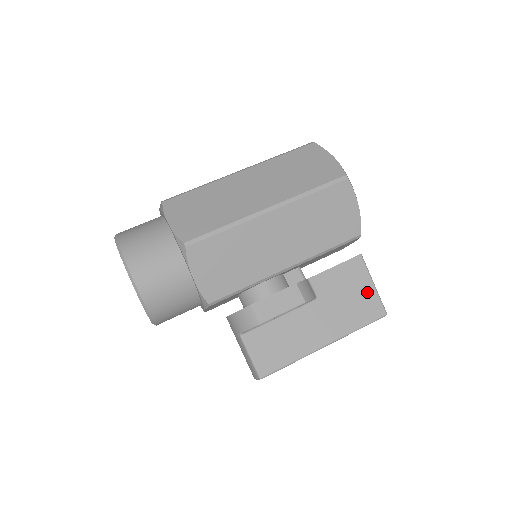
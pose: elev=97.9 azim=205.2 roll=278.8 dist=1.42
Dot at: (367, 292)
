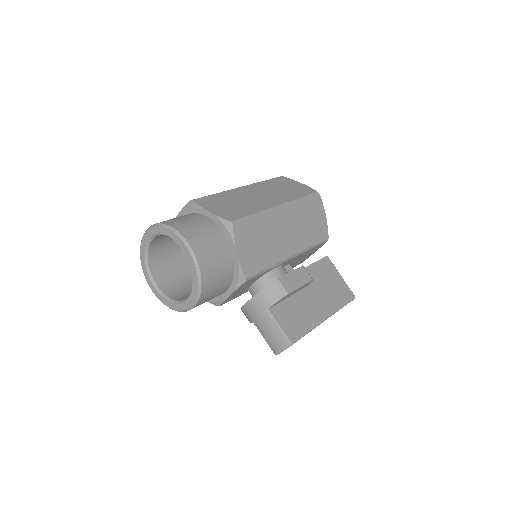
Dot at: (339, 281)
